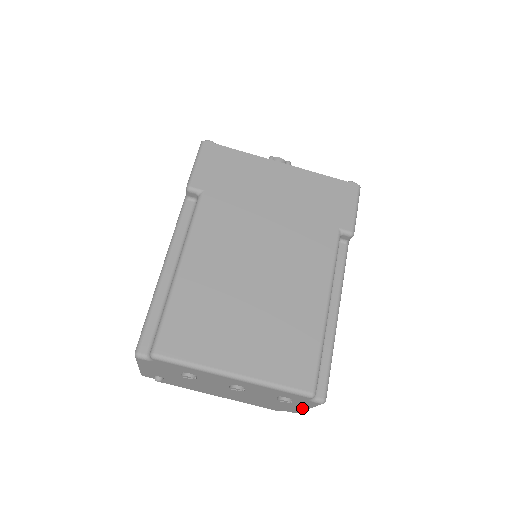
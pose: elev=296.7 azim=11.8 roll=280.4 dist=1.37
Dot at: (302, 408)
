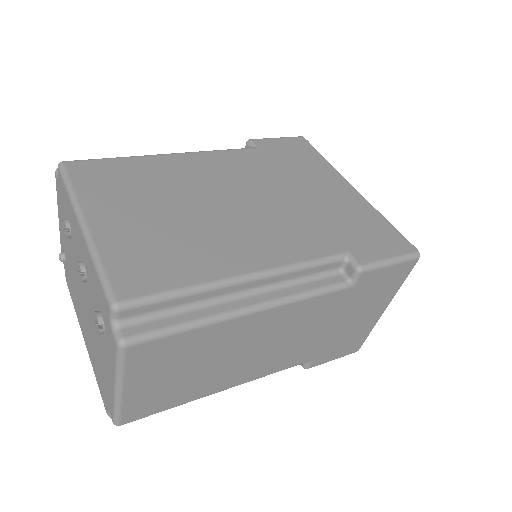
Dot at: (113, 383)
